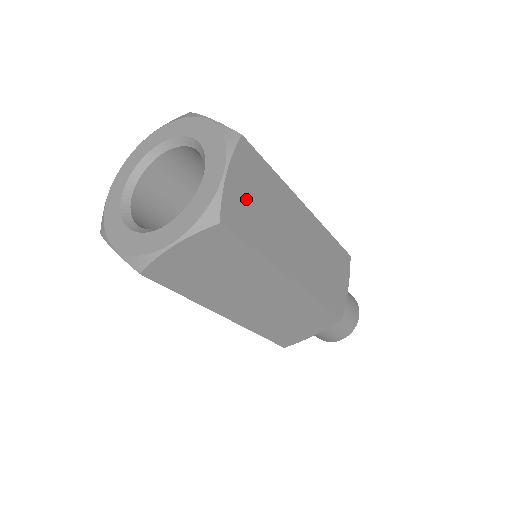
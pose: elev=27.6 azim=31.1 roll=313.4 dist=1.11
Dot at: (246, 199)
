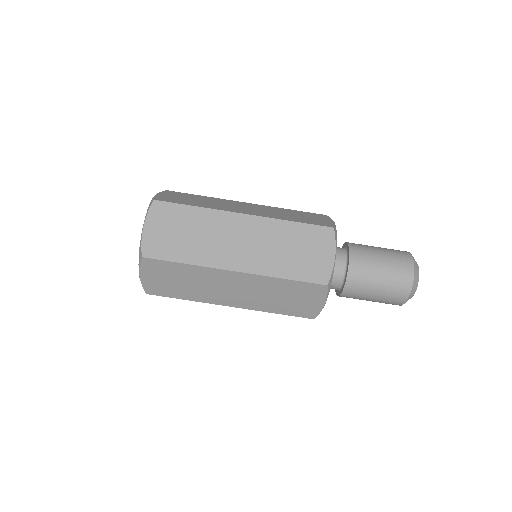
Dot at: (176, 198)
